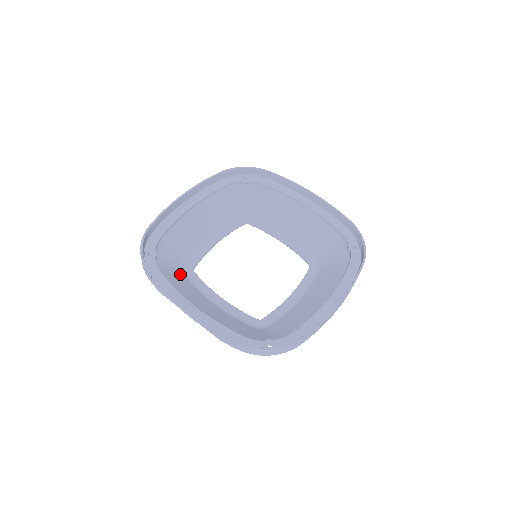
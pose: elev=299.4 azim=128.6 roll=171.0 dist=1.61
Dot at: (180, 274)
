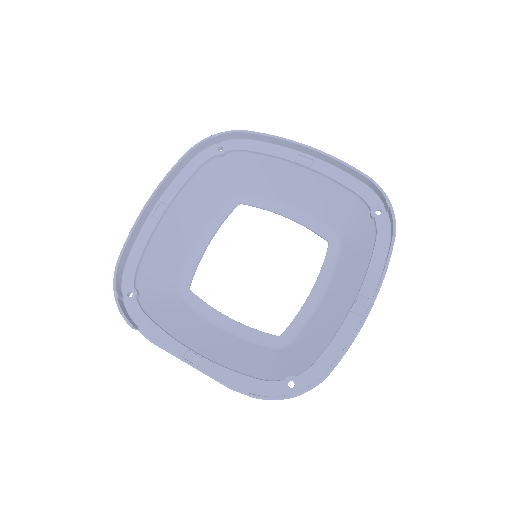
Dot at: (174, 301)
